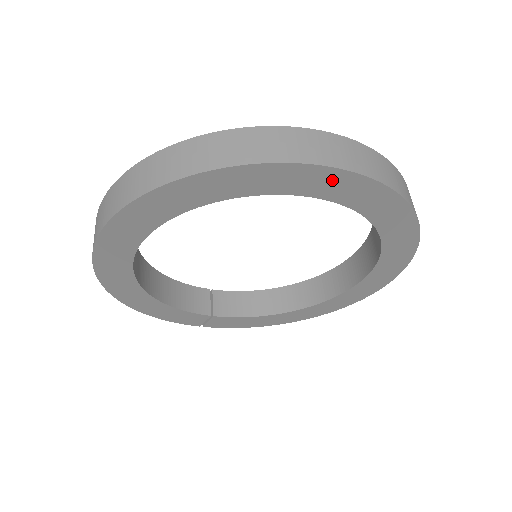
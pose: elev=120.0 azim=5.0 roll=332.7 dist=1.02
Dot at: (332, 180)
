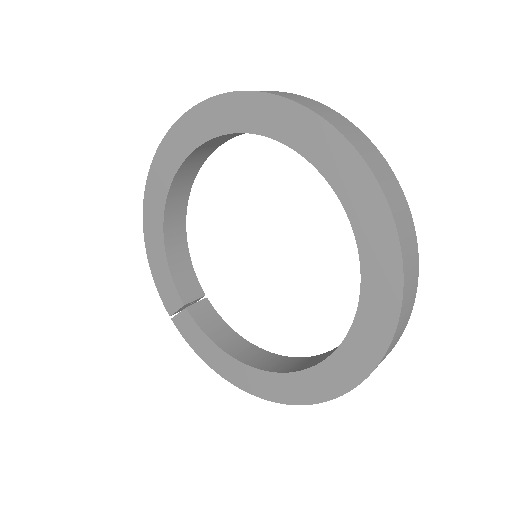
Dot at: (346, 163)
